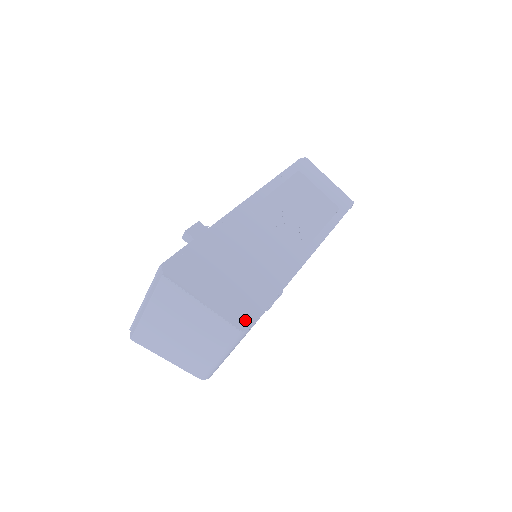
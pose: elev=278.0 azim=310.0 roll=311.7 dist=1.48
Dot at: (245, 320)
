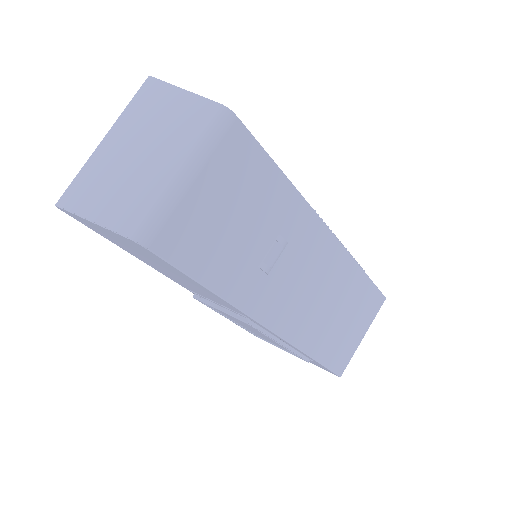
Dot at: occluded
